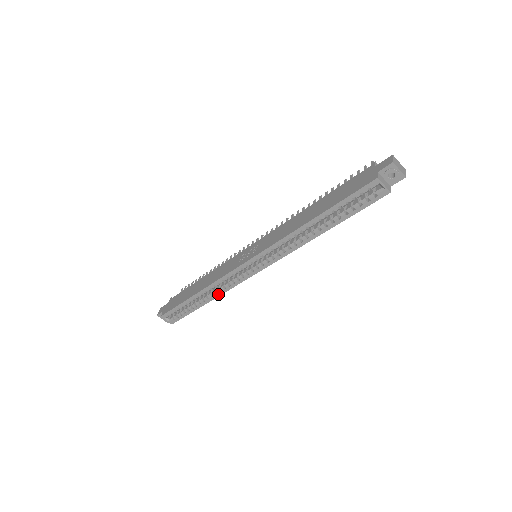
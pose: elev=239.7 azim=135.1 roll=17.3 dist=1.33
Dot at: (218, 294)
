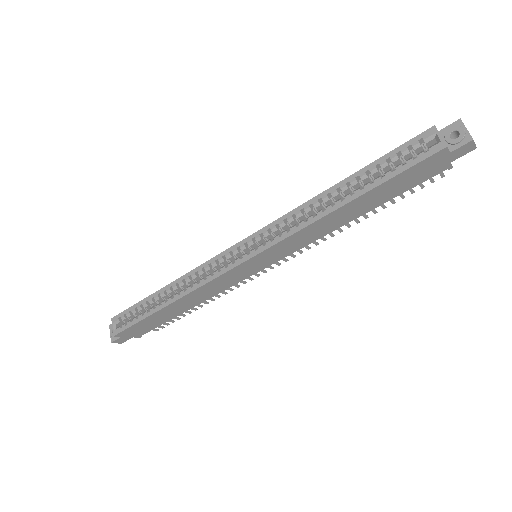
Dot at: (186, 291)
